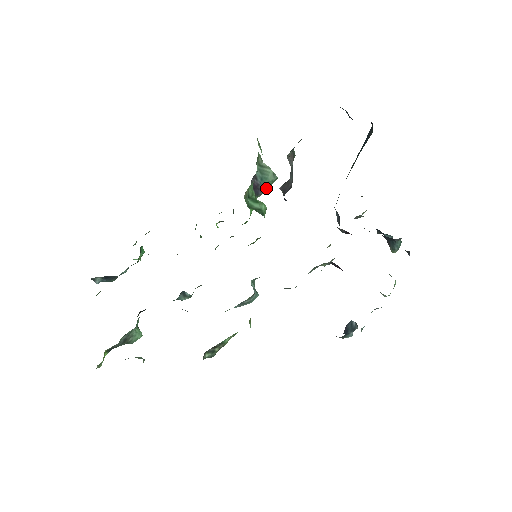
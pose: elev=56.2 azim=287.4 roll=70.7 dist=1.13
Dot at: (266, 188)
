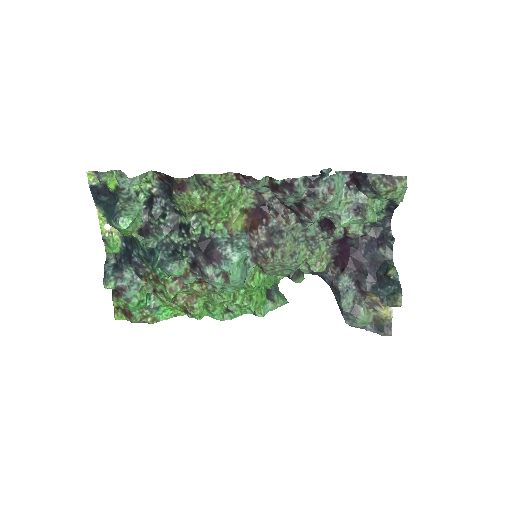
Dot at: (277, 301)
